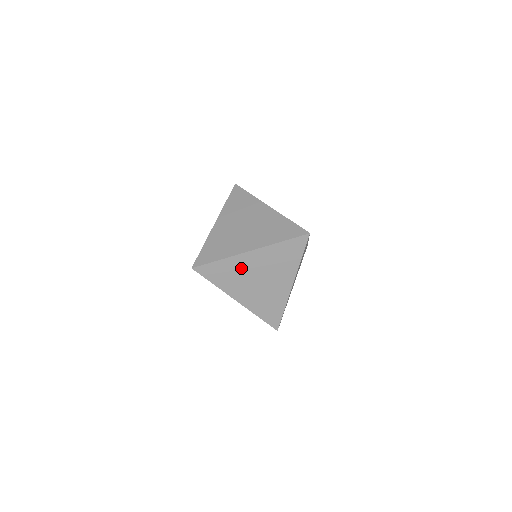
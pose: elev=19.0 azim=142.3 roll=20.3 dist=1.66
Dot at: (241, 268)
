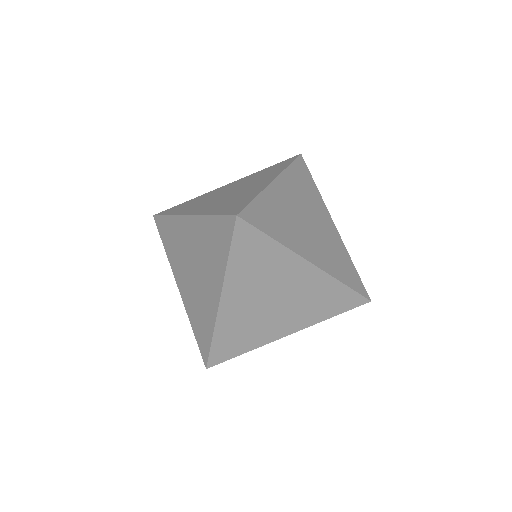
Dot at: (240, 319)
